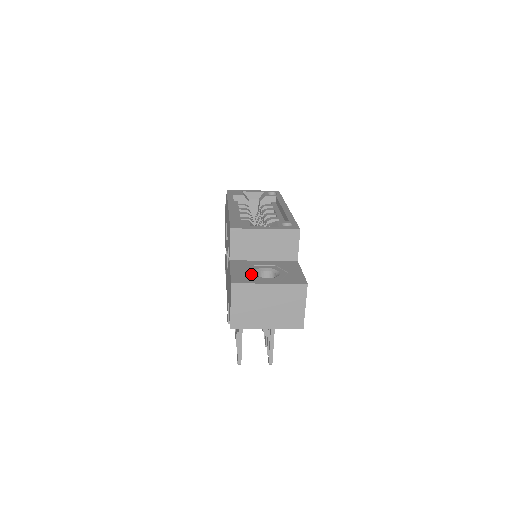
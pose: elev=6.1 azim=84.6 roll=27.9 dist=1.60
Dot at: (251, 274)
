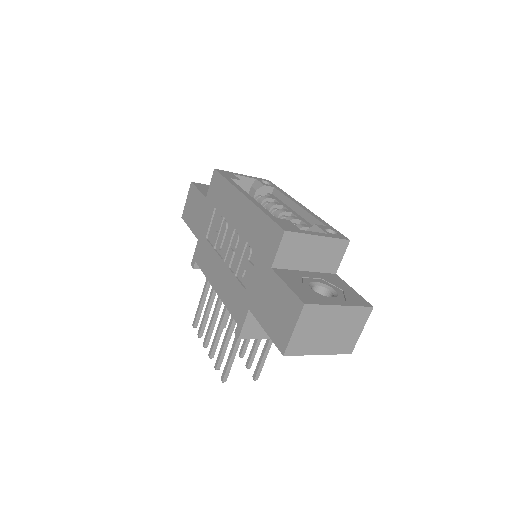
Dot at: (311, 290)
